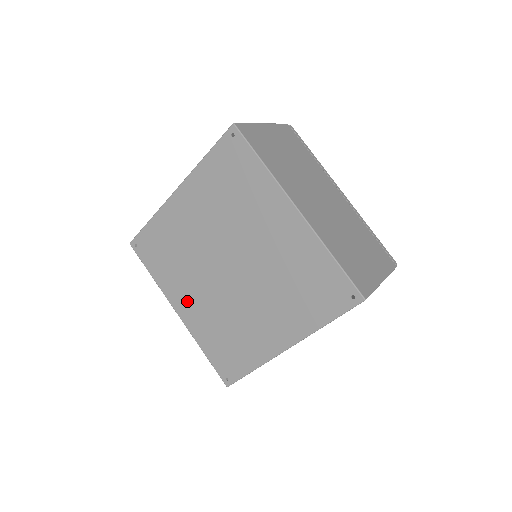
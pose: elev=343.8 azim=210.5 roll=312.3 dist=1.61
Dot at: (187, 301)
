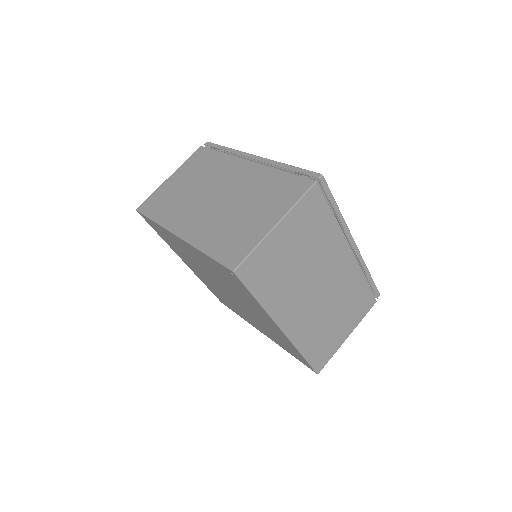
Dot at: (191, 266)
